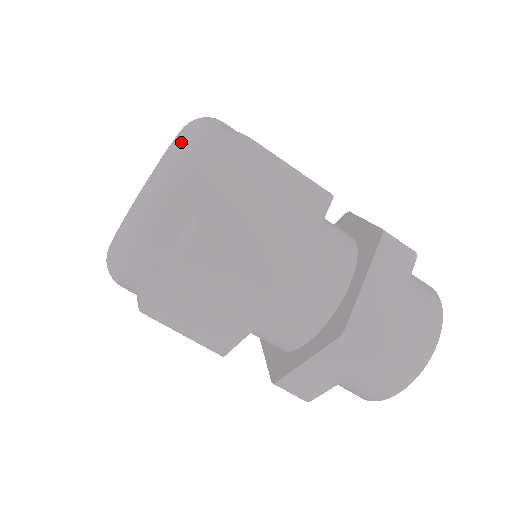
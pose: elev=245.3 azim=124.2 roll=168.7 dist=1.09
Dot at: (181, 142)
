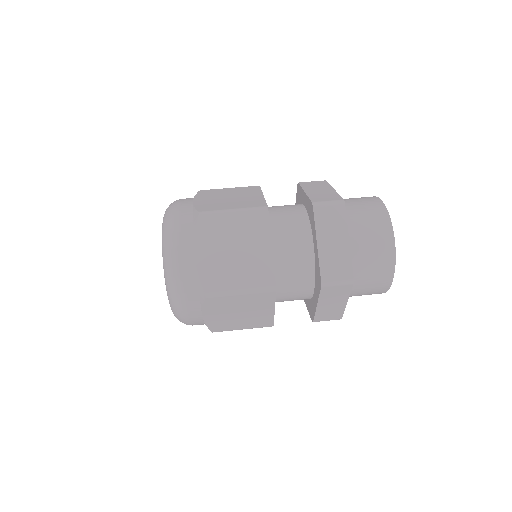
Dot at: occluded
